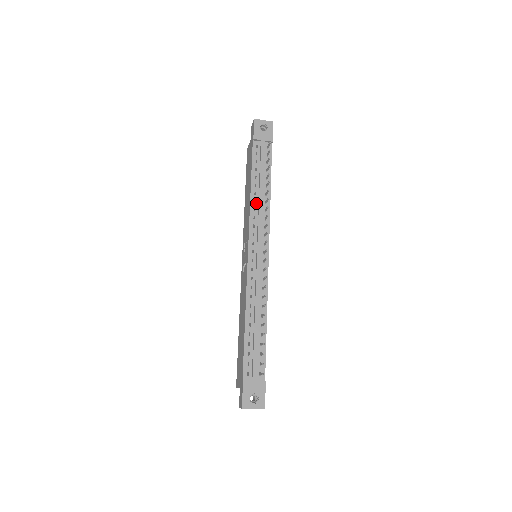
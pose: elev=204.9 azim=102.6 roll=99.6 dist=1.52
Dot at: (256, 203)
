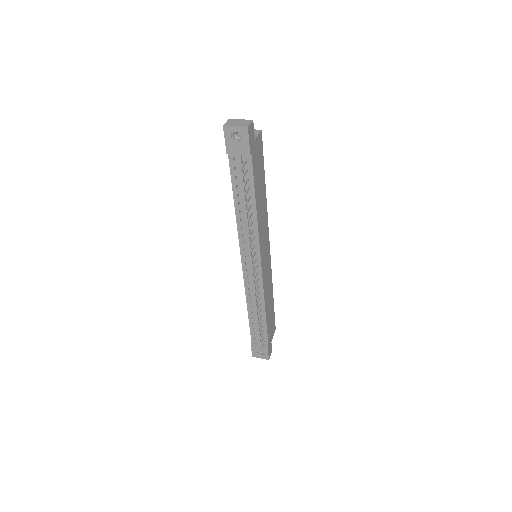
Dot at: (242, 222)
